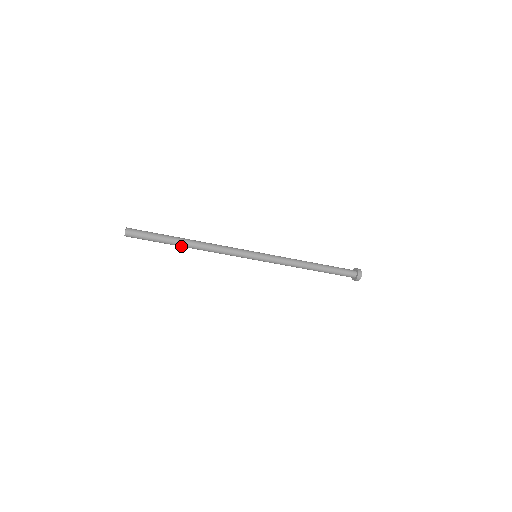
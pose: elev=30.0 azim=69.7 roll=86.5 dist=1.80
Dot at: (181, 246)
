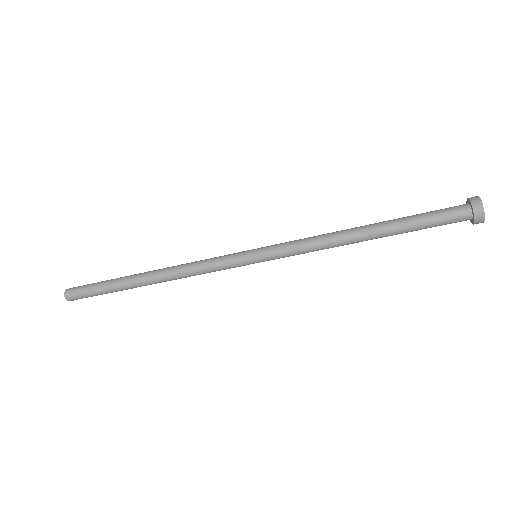
Dot at: (141, 286)
